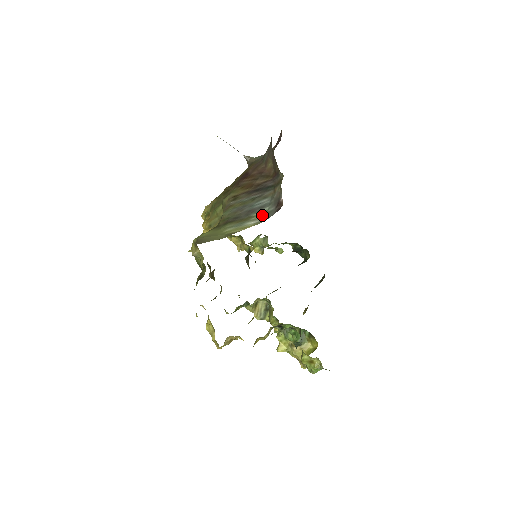
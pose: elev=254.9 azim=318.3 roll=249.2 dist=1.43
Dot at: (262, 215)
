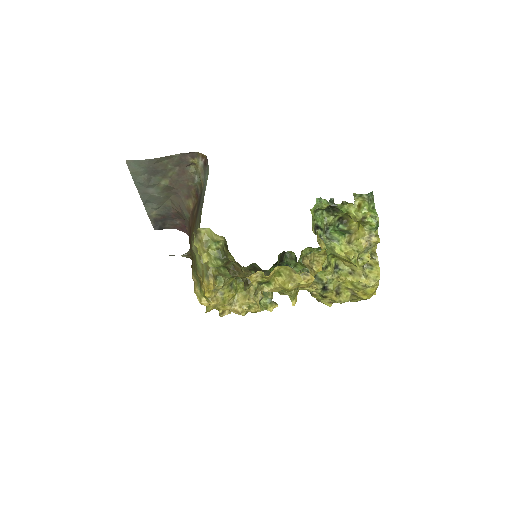
Dot at: (207, 179)
